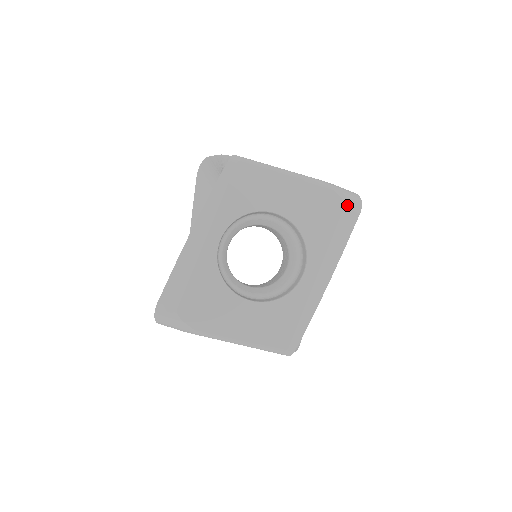
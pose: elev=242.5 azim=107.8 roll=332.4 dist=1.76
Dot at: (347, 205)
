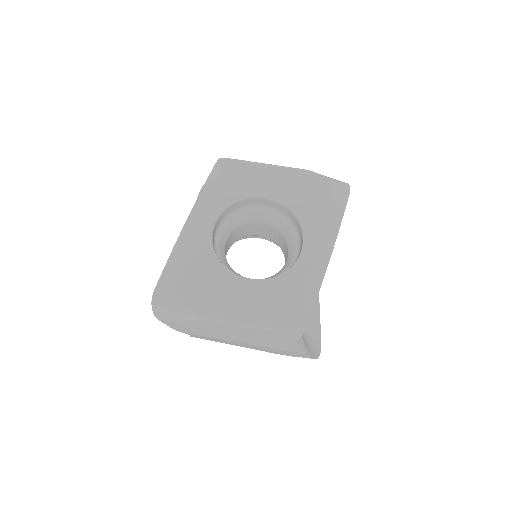
Dot at: (335, 186)
